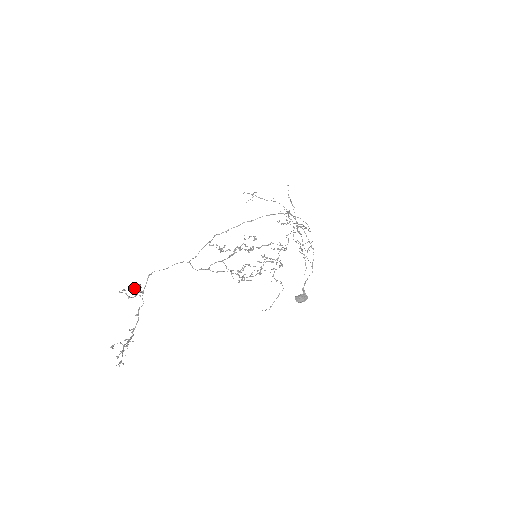
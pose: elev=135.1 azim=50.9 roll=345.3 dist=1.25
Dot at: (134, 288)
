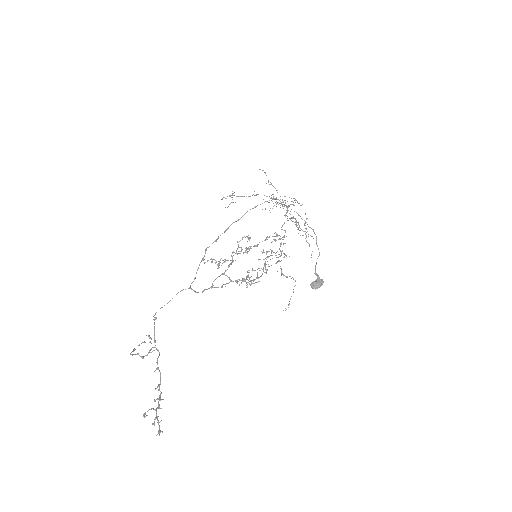
Dot at: (144, 342)
